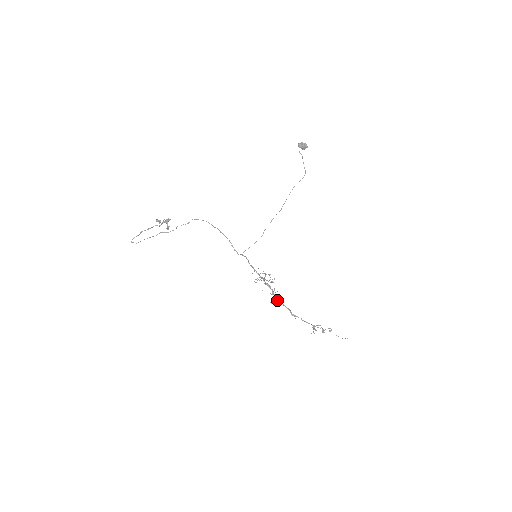
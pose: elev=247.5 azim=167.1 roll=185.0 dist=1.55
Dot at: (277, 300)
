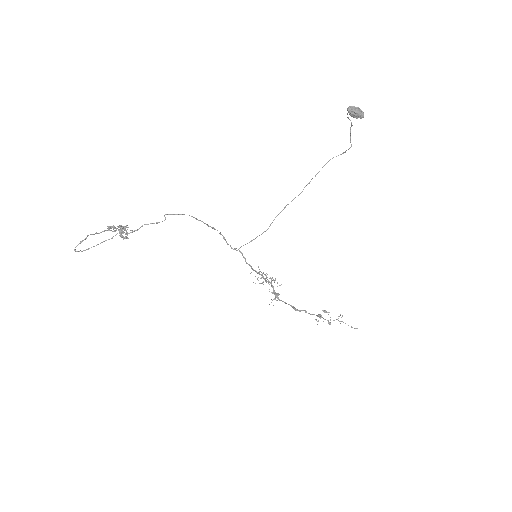
Dot at: (278, 299)
